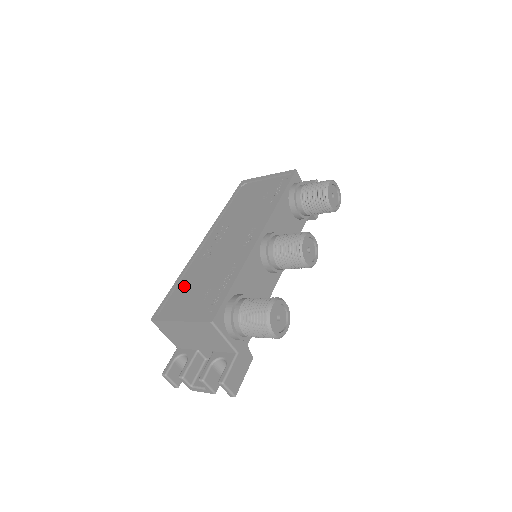
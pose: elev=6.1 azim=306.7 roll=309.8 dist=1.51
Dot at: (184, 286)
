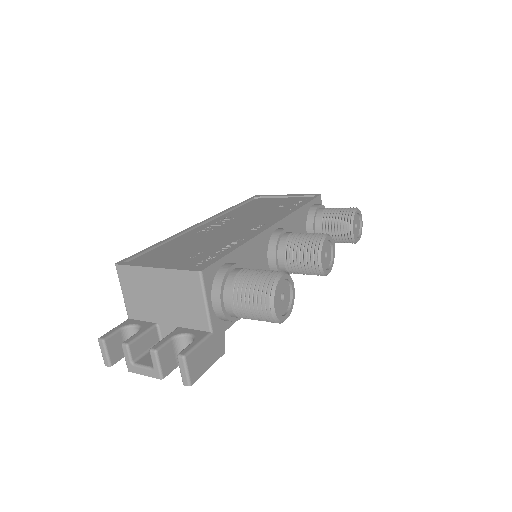
Dot at: (168, 247)
